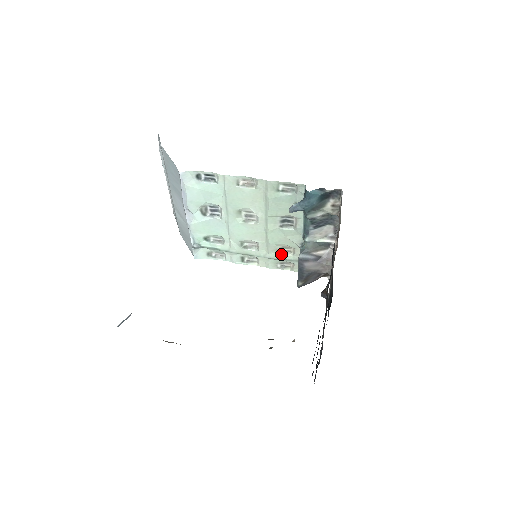
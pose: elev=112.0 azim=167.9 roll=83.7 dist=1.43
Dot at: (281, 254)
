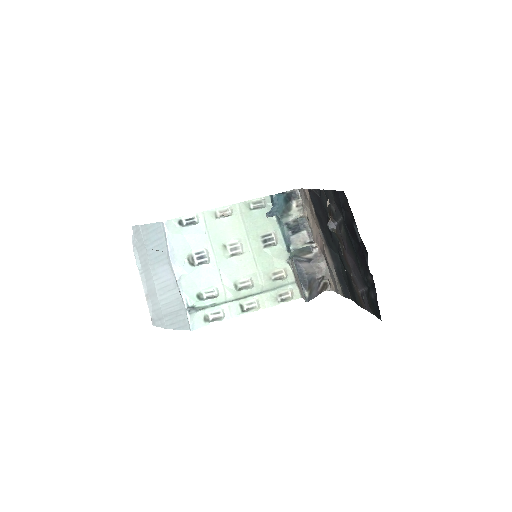
Dot at: (276, 281)
